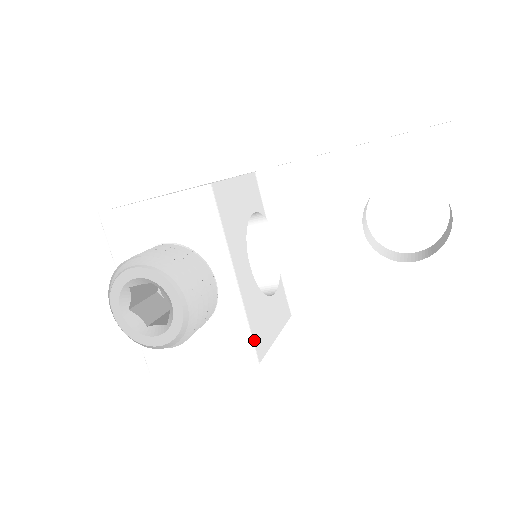
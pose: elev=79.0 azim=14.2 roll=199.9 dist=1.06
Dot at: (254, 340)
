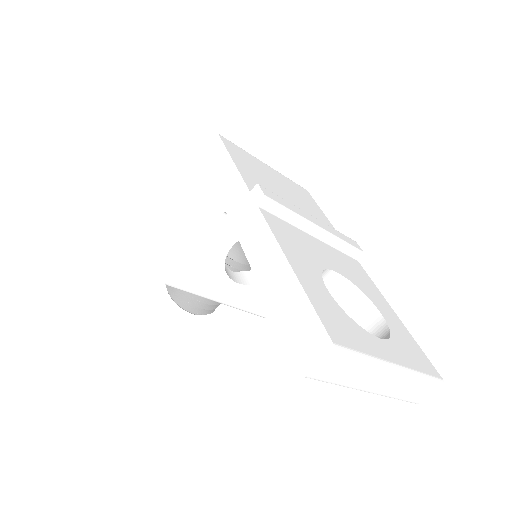
Dot at: (257, 312)
